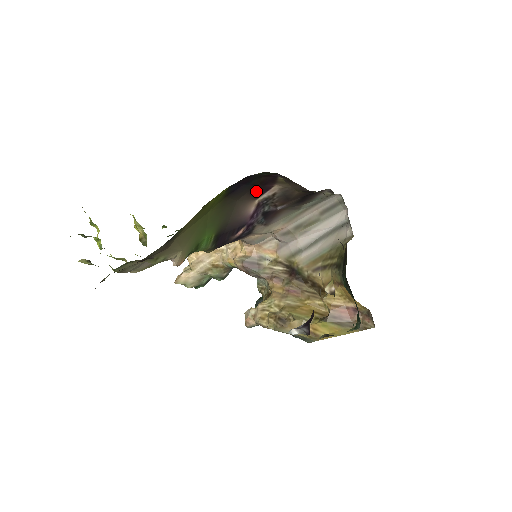
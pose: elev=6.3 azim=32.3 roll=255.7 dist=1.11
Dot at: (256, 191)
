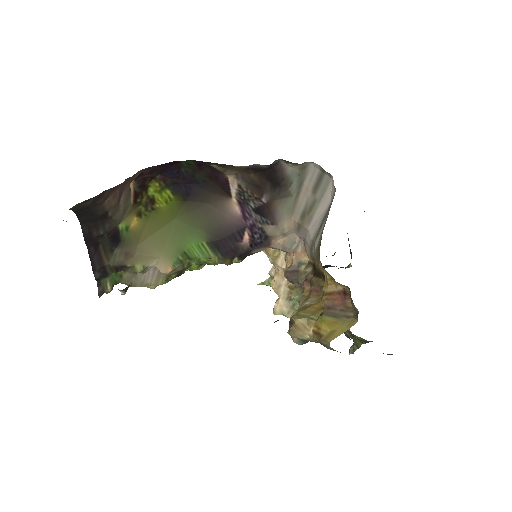
Dot at: (220, 189)
